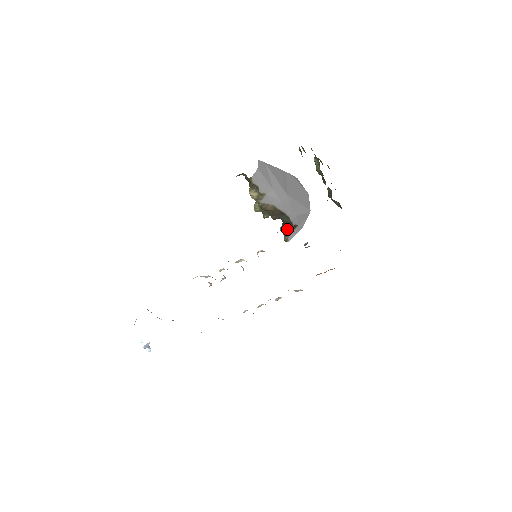
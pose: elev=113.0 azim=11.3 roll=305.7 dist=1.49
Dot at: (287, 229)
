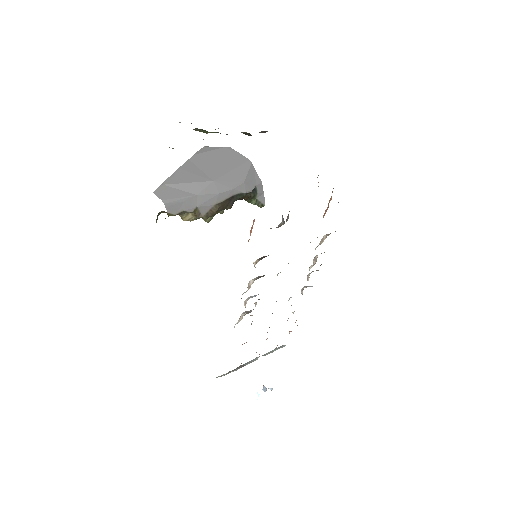
Dot at: (251, 199)
